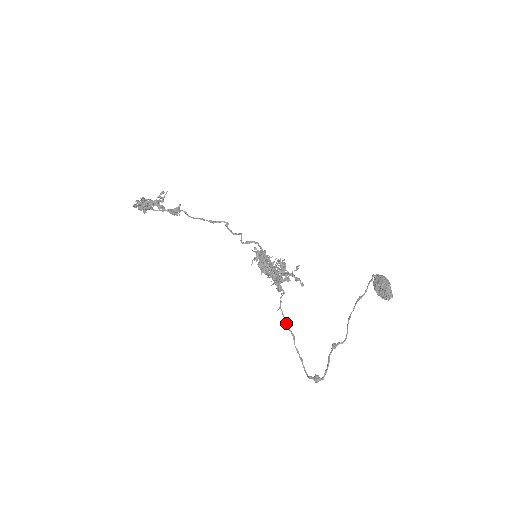
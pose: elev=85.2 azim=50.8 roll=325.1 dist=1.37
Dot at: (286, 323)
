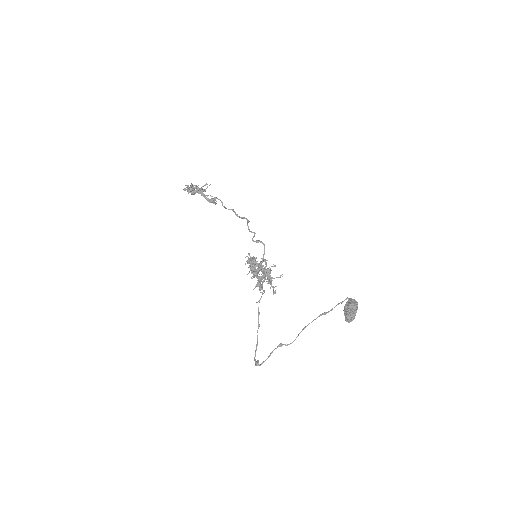
Dot at: (258, 314)
